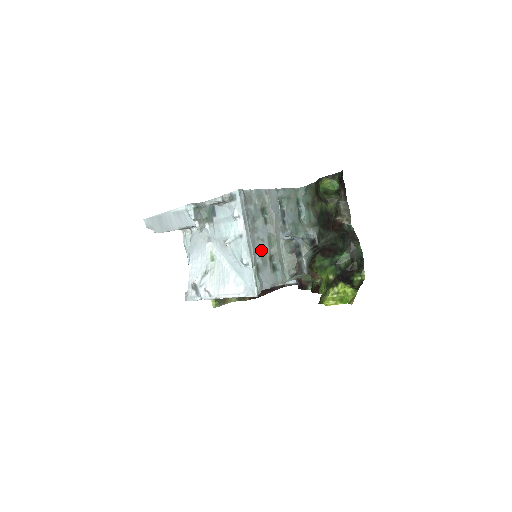
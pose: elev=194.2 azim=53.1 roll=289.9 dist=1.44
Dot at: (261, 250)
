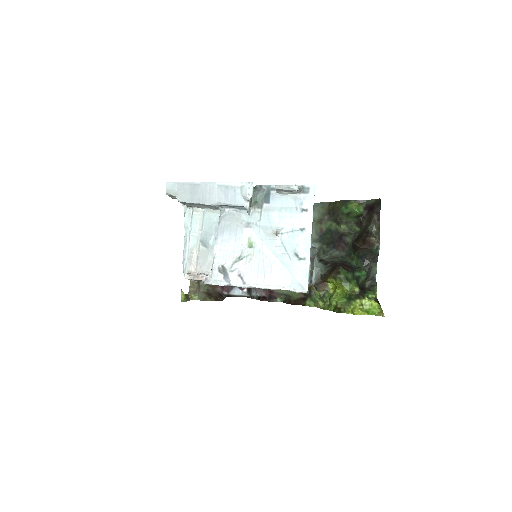
Dot at: occluded
